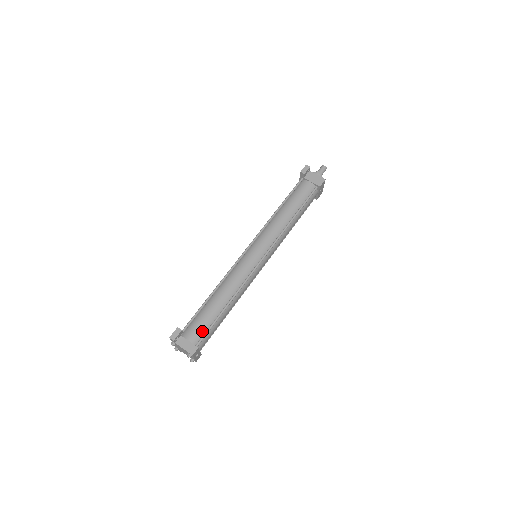
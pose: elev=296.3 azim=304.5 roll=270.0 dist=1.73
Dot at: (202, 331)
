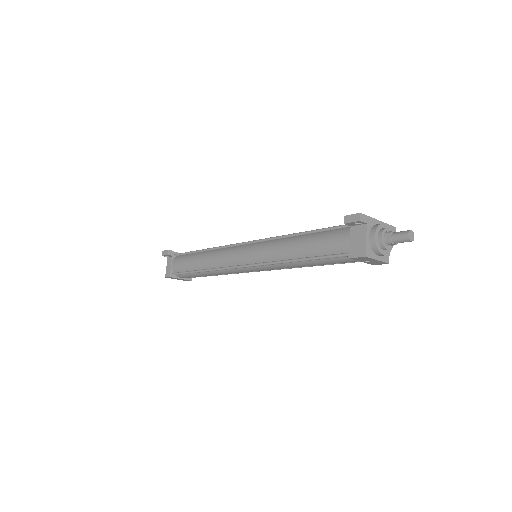
Dot at: (180, 269)
